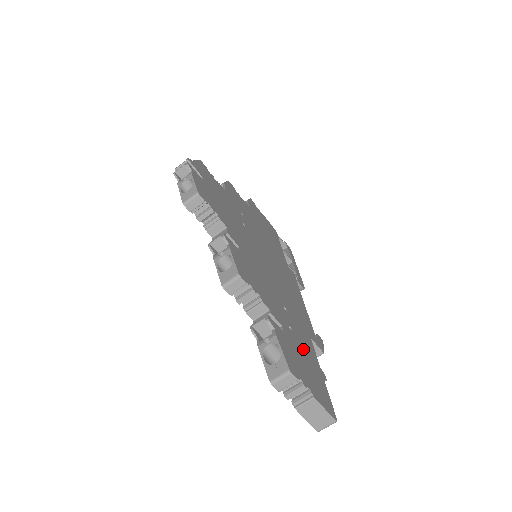
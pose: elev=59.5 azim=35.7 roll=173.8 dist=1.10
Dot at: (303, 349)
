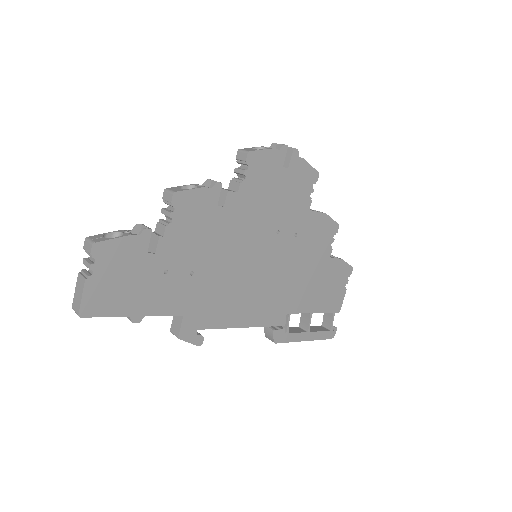
Dot at: (149, 287)
